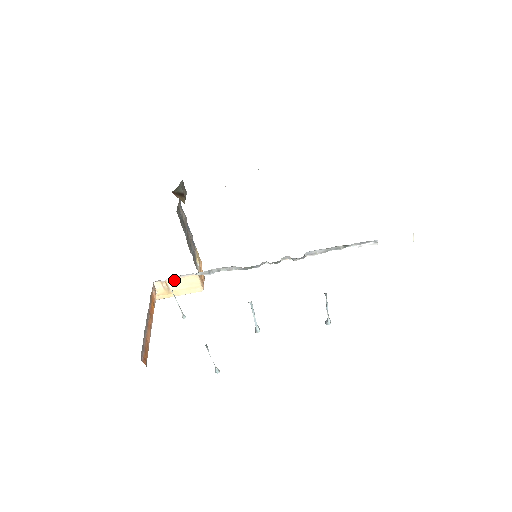
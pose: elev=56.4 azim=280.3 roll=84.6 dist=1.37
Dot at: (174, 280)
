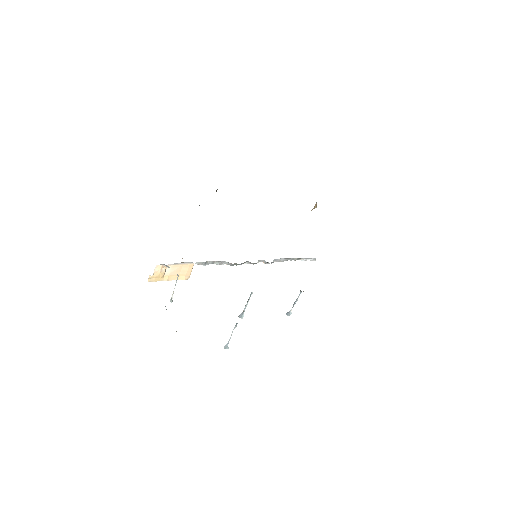
Dot at: (173, 266)
